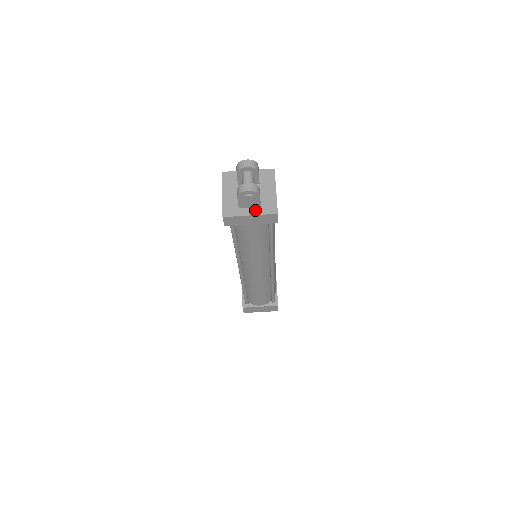
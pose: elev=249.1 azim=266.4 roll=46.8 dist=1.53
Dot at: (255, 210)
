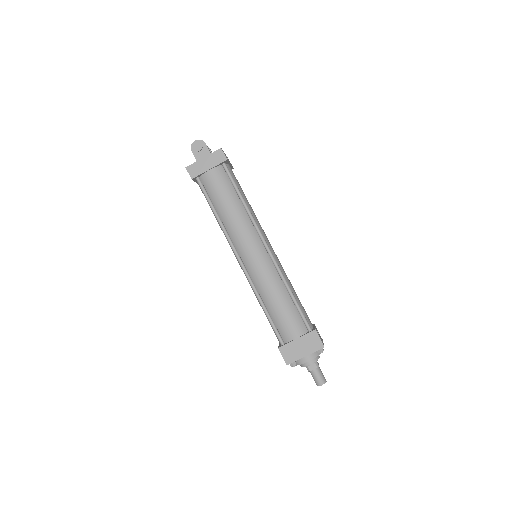
Dot at: (207, 157)
